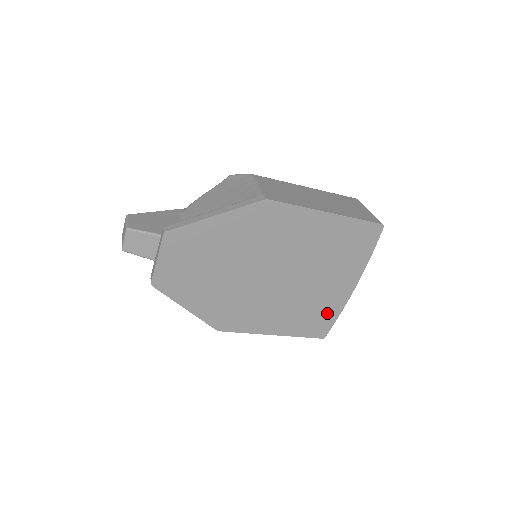
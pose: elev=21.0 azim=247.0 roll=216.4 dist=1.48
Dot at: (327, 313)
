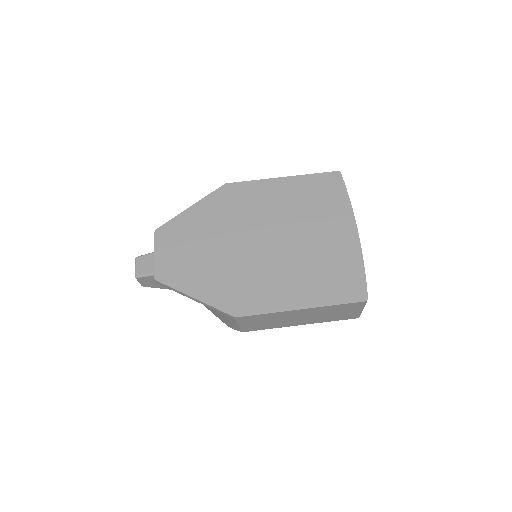
Dot at: (348, 267)
